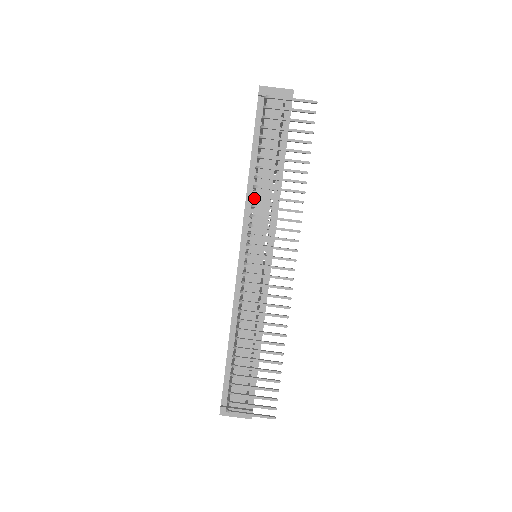
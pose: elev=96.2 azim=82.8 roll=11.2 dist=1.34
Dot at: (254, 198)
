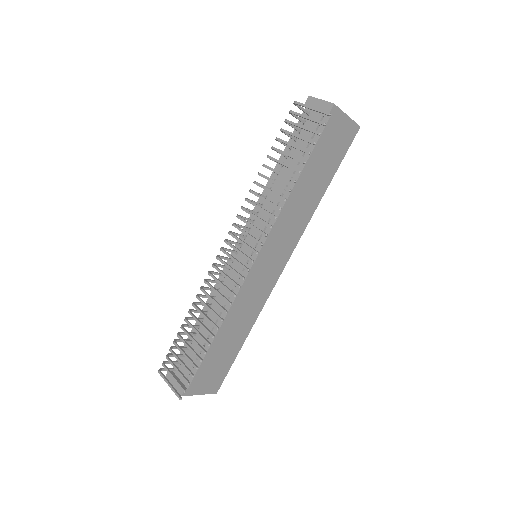
Dot at: occluded
